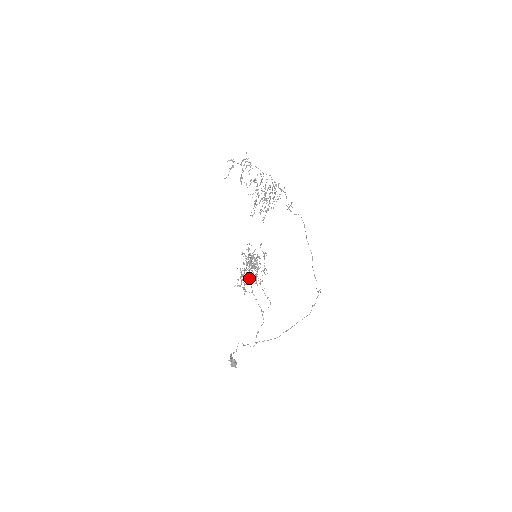
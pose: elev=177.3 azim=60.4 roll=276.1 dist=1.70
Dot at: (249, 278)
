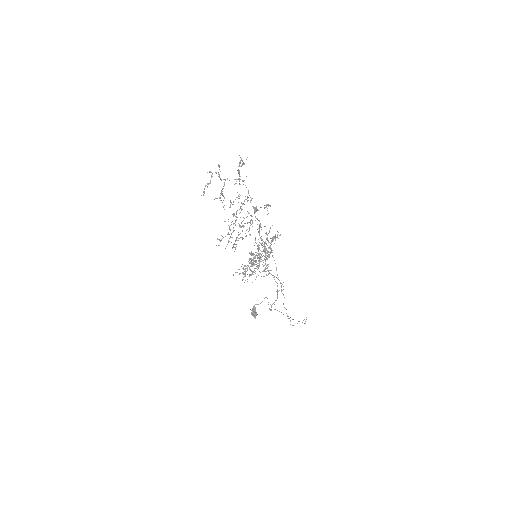
Dot at: occluded
